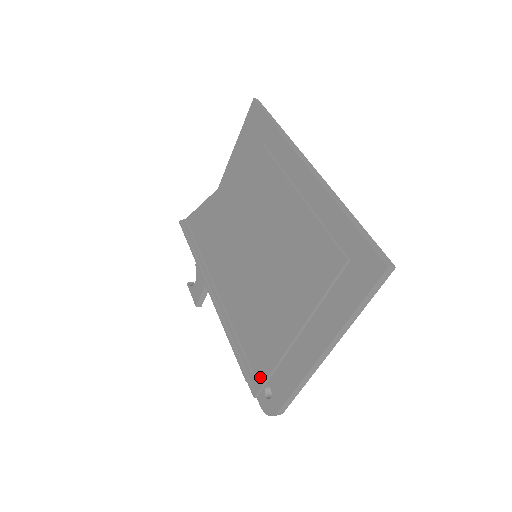
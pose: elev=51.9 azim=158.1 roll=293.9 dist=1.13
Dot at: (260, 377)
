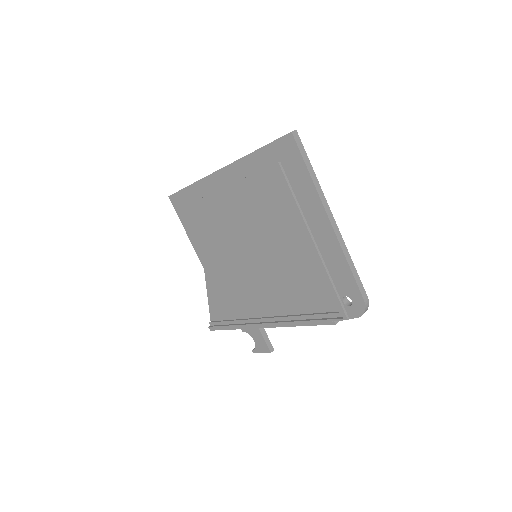
Dot at: (336, 306)
